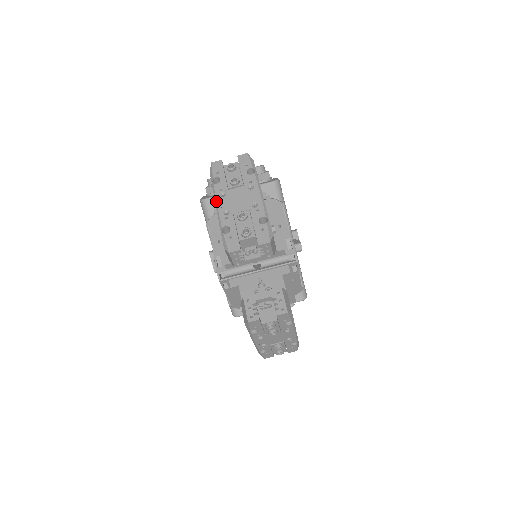
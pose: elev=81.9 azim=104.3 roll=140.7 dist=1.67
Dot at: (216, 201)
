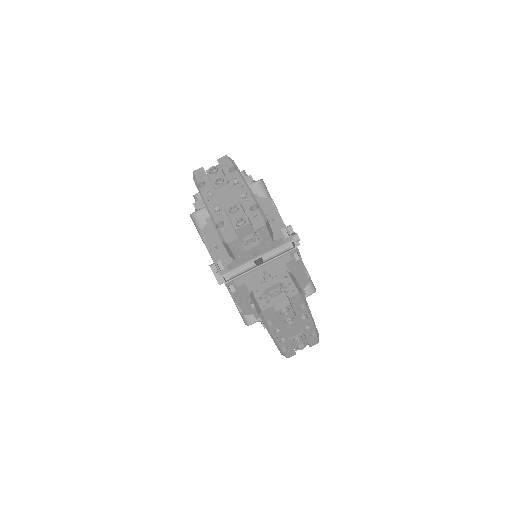
Dot at: (205, 202)
